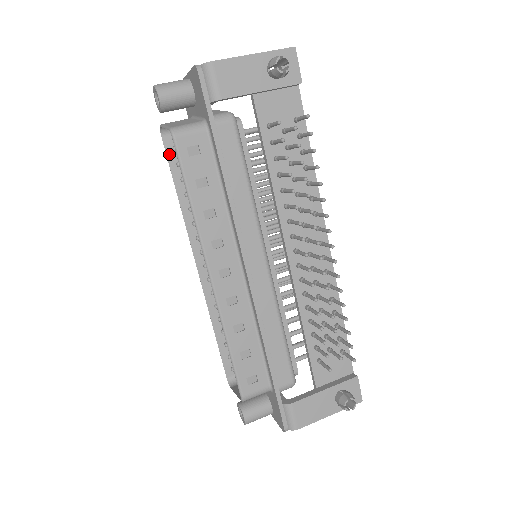
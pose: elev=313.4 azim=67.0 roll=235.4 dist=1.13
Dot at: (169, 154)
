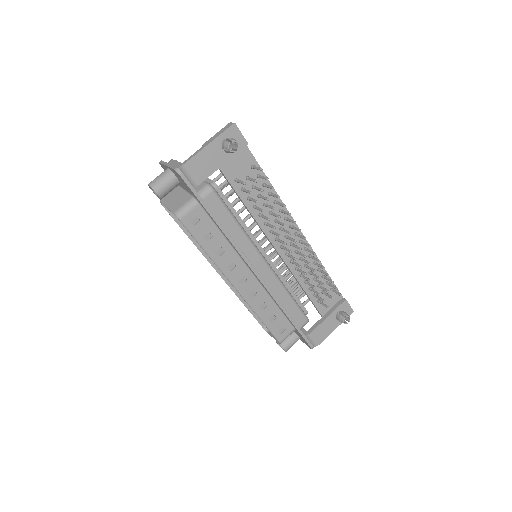
Dot at: (172, 214)
